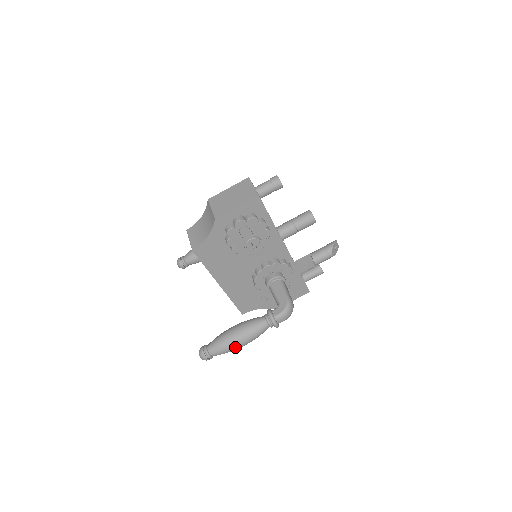
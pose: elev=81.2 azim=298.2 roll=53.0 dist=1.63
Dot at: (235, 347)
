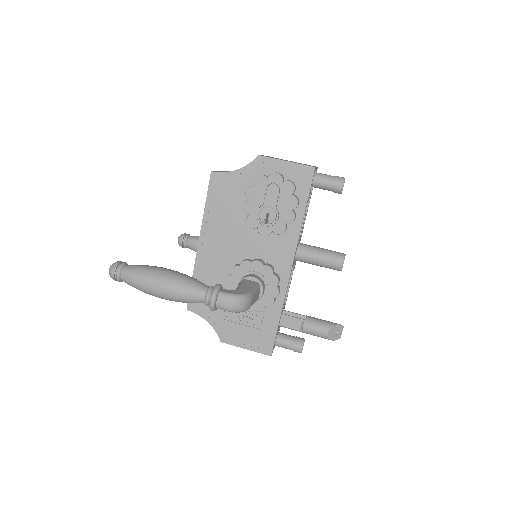
Dot at: (151, 284)
